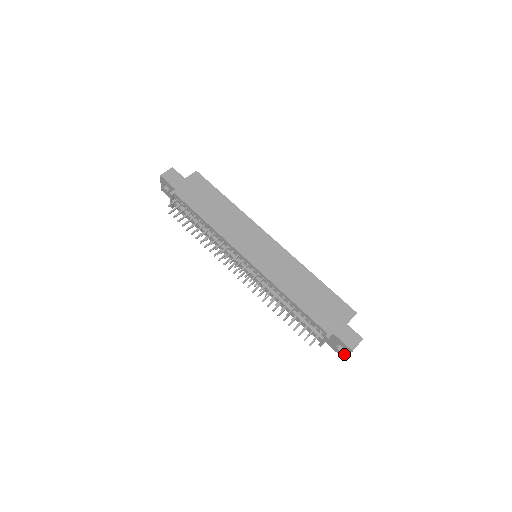
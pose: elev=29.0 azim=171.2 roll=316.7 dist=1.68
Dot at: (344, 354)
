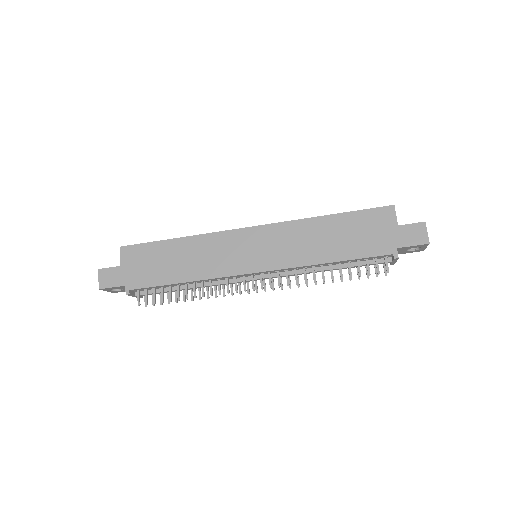
Dot at: (421, 249)
